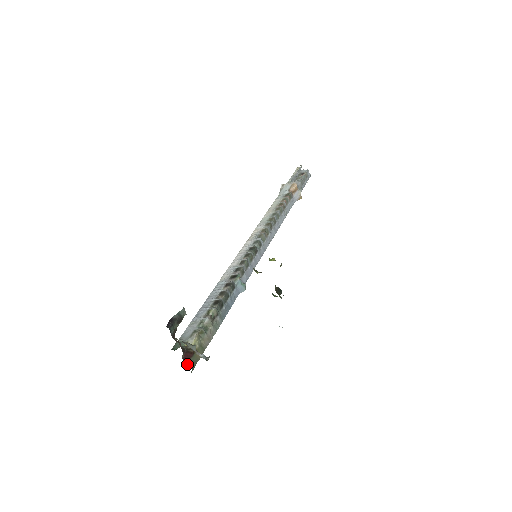
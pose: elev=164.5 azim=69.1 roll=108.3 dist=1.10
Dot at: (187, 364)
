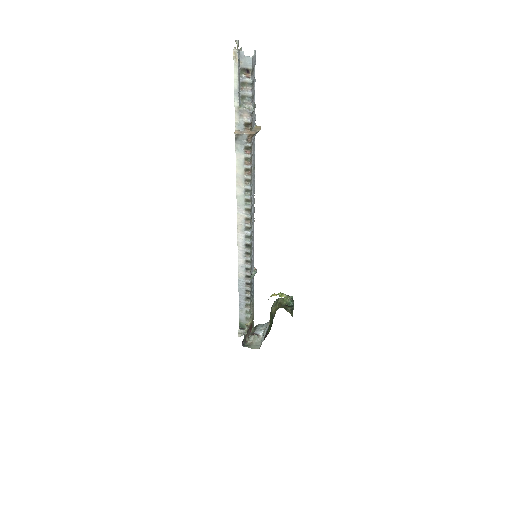
Dot at: (252, 329)
